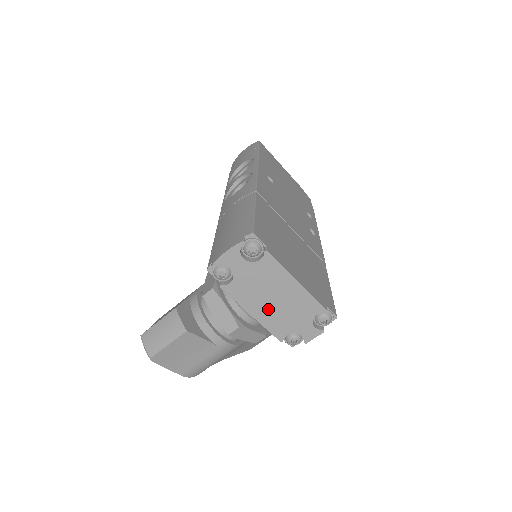
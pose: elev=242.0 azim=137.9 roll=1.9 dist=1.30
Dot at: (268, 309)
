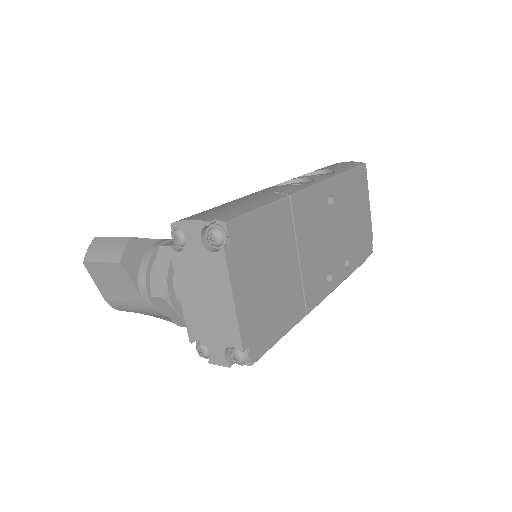
Dot at: (196, 303)
